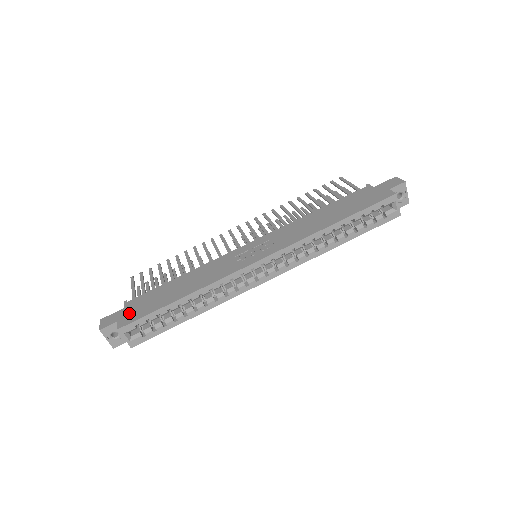
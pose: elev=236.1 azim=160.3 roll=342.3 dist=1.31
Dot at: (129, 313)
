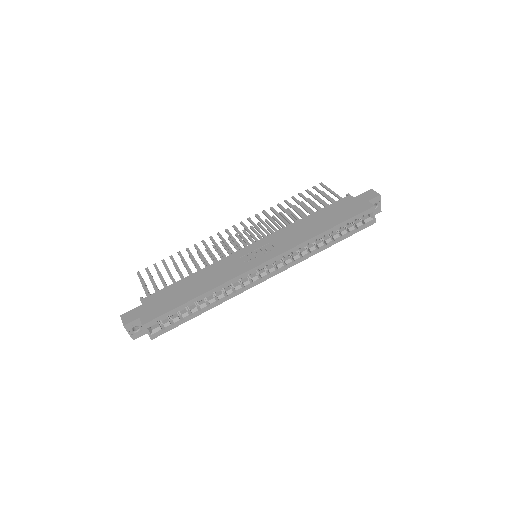
Dot at: (149, 310)
